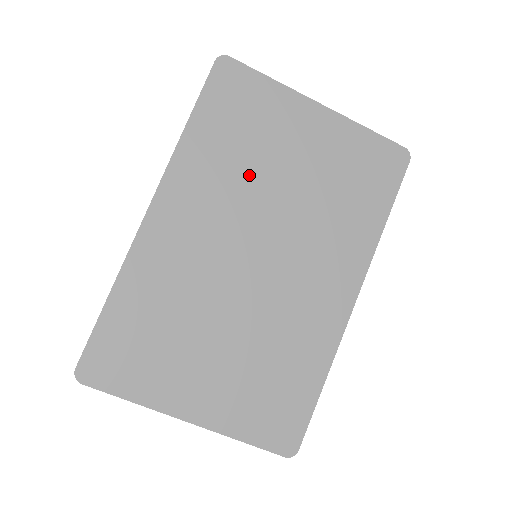
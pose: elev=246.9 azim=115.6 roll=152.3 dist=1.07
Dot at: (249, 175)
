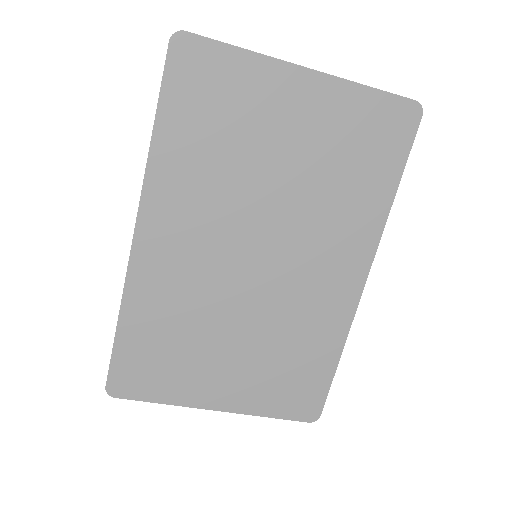
Dot at: (234, 178)
